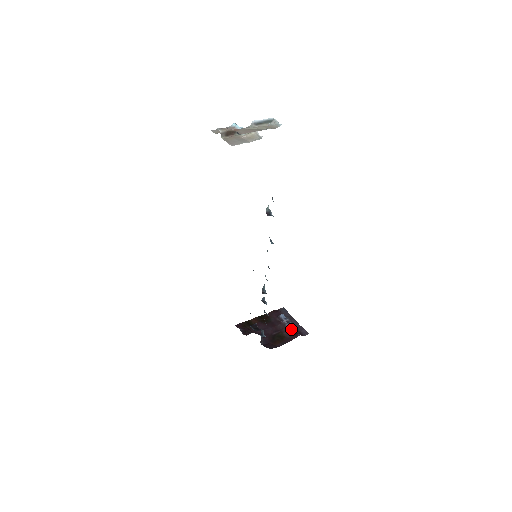
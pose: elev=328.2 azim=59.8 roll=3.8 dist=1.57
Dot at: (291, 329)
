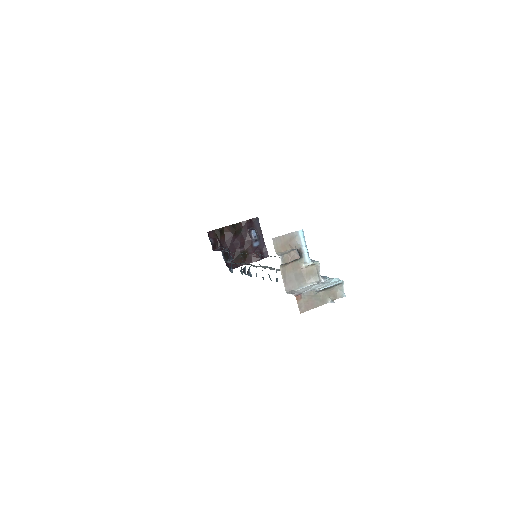
Dot at: (256, 248)
